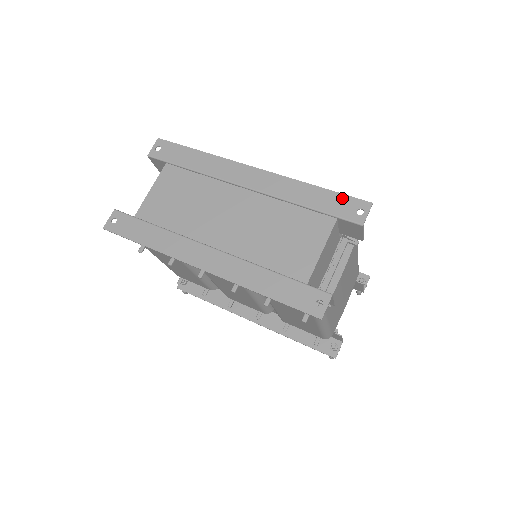
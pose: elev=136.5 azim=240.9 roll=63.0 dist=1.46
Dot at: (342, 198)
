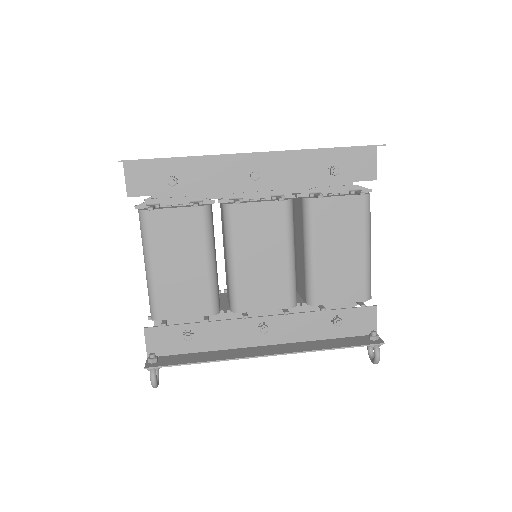
Dot at: occluded
